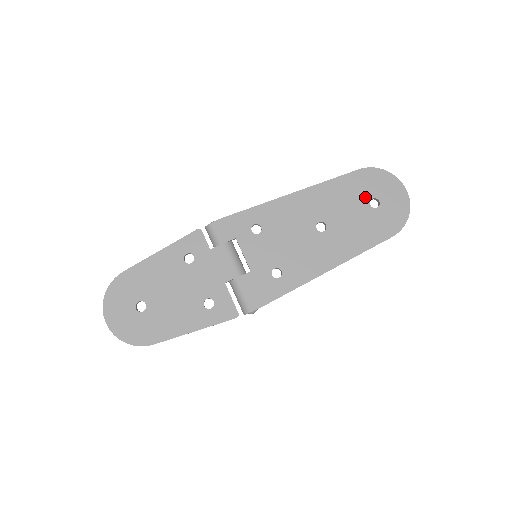
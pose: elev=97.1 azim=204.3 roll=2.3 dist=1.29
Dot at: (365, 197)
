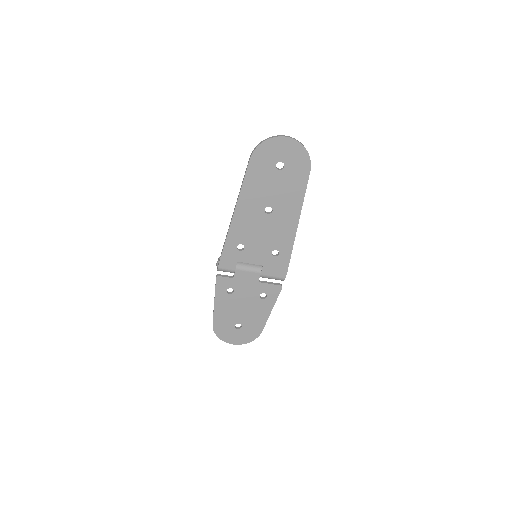
Dot at: (271, 169)
